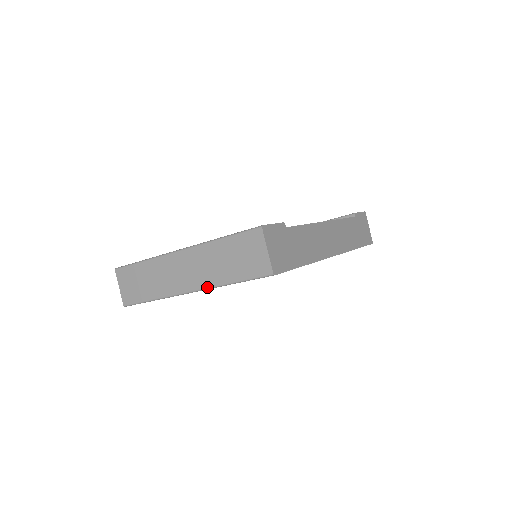
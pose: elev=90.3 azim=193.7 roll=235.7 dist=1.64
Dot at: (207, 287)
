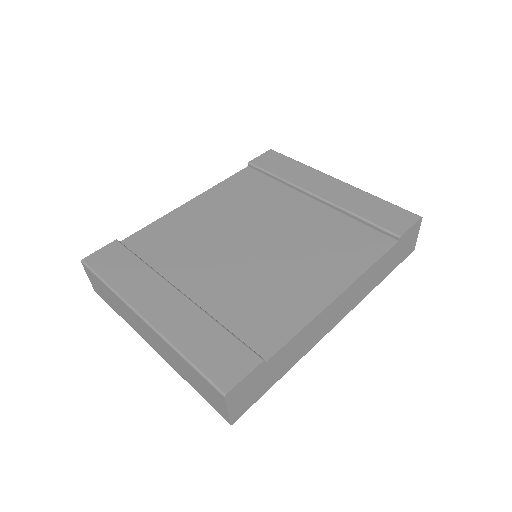
Dot at: (170, 365)
